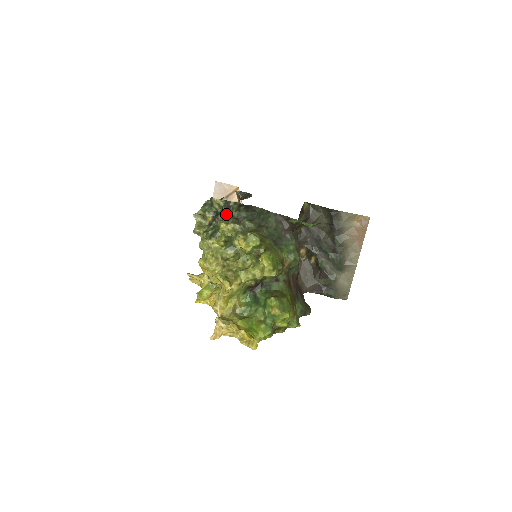
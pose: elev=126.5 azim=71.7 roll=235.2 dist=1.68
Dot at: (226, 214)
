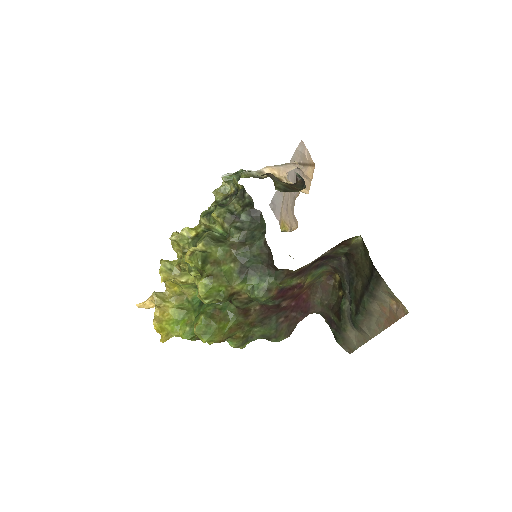
Dot at: (233, 202)
